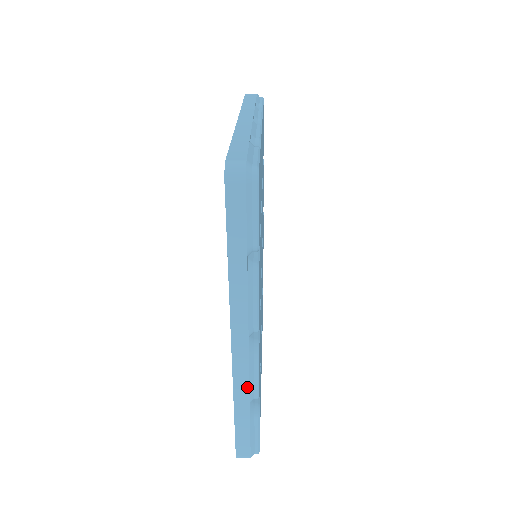
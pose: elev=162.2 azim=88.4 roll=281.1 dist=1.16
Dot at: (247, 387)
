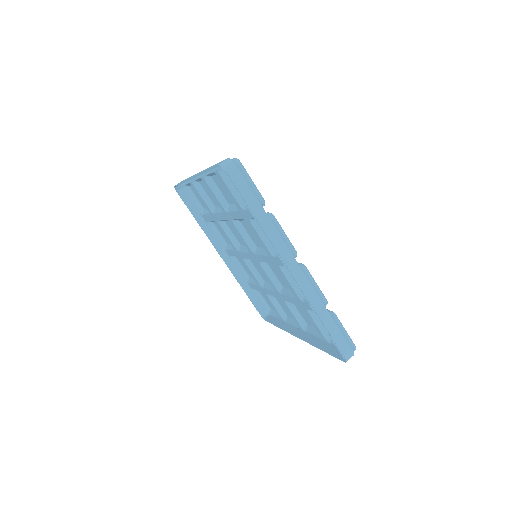
Dot at: occluded
